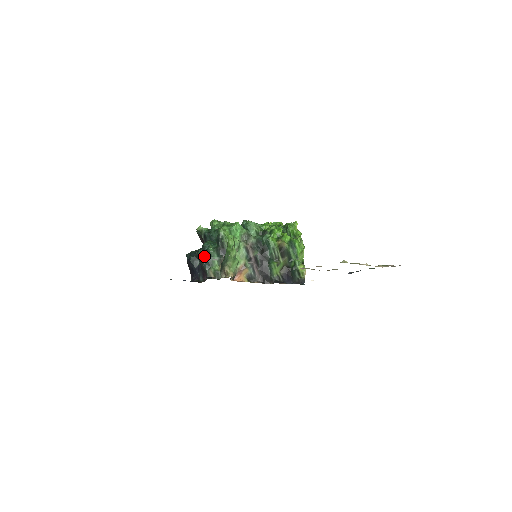
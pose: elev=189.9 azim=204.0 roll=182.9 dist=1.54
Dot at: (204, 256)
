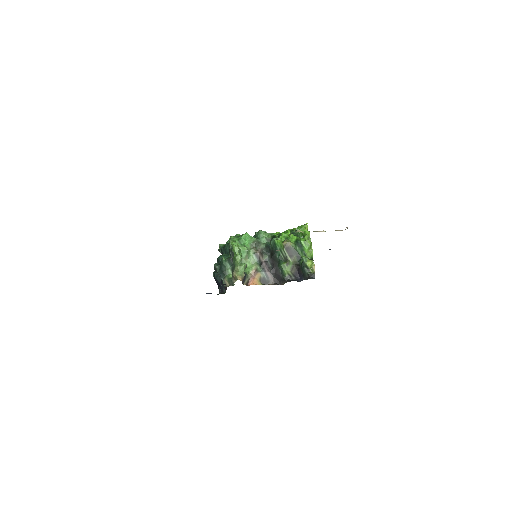
Dot at: (219, 267)
